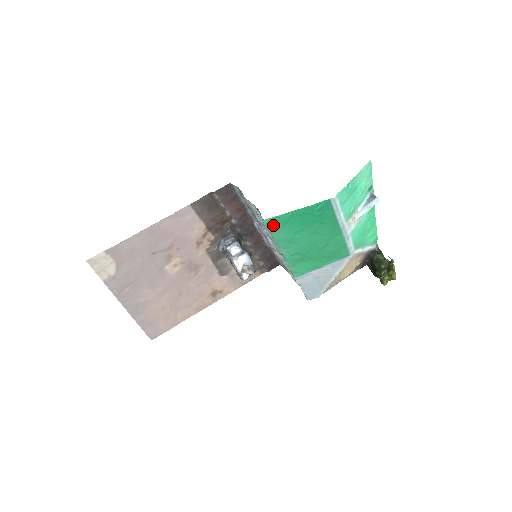
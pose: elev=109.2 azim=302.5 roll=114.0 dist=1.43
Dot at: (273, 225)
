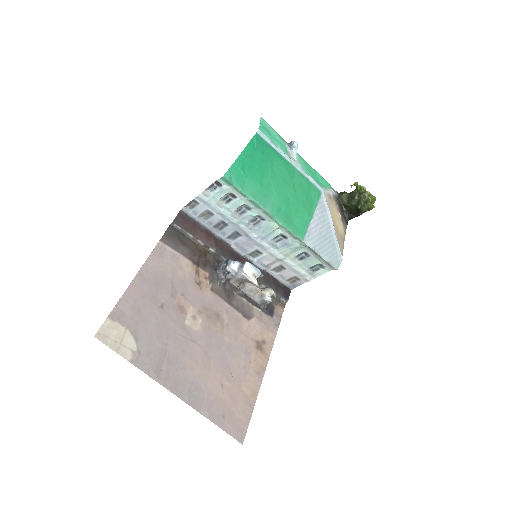
Dot at: (236, 179)
